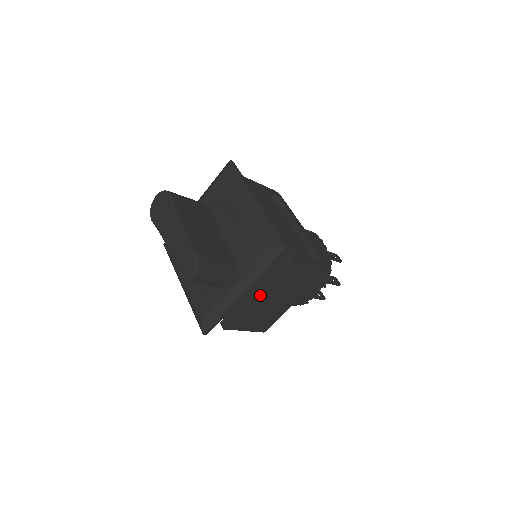
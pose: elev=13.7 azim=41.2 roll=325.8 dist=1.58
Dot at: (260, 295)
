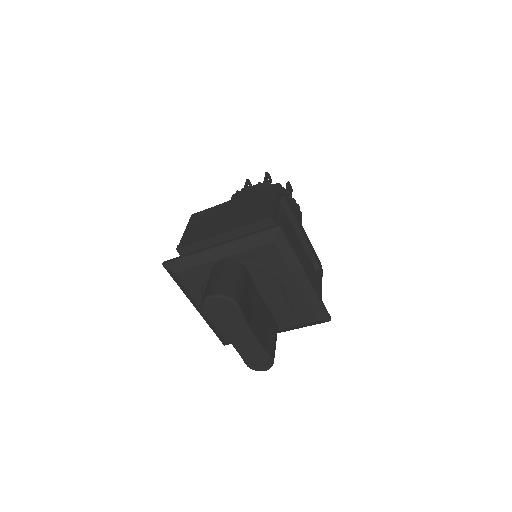
Dot at: occluded
